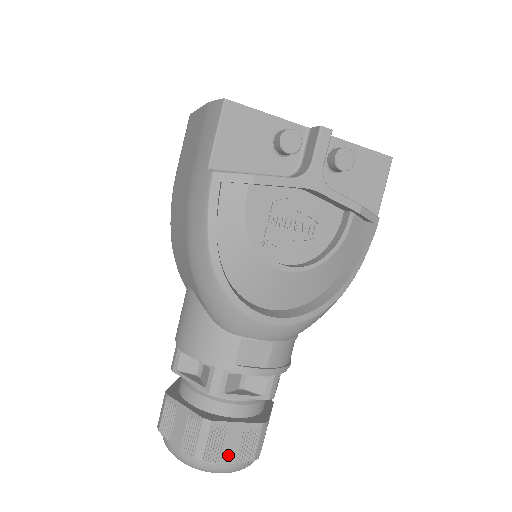
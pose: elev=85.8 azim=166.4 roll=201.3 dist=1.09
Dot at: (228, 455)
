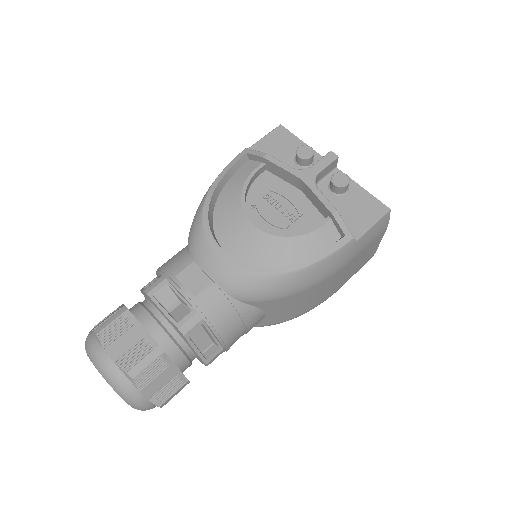
Dot at: (115, 348)
